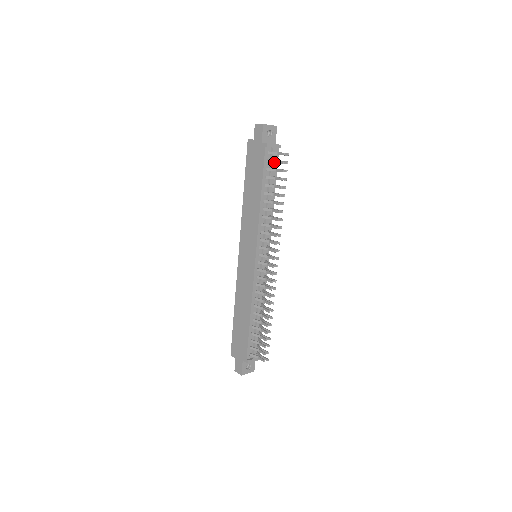
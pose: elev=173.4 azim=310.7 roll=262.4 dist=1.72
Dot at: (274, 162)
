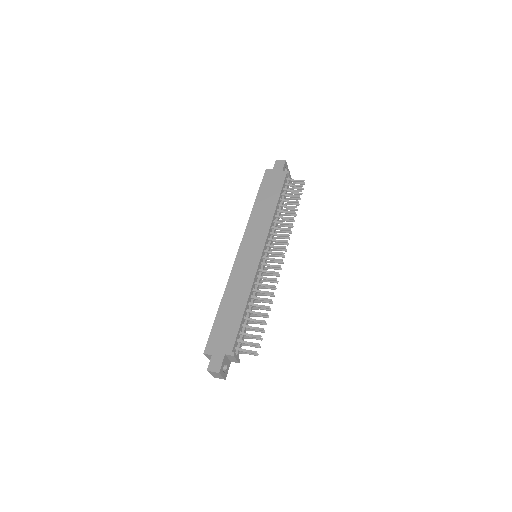
Dot at: (292, 185)
